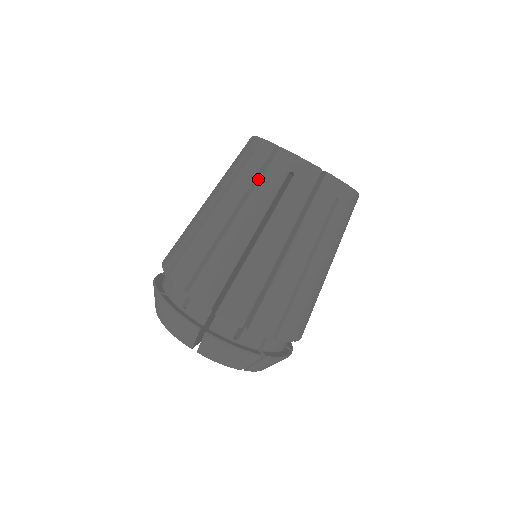
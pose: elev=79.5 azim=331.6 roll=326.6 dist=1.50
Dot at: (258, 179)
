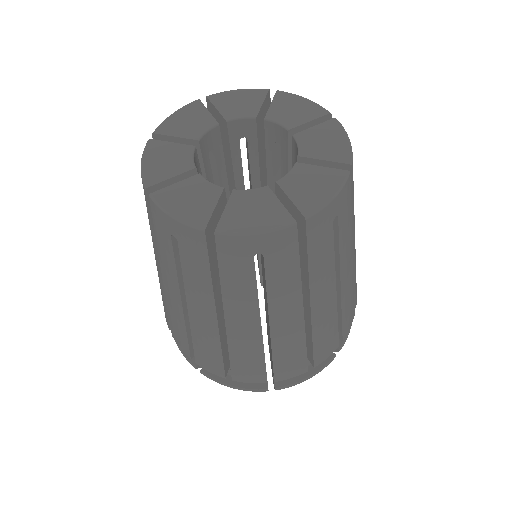
Dot at: occluded
